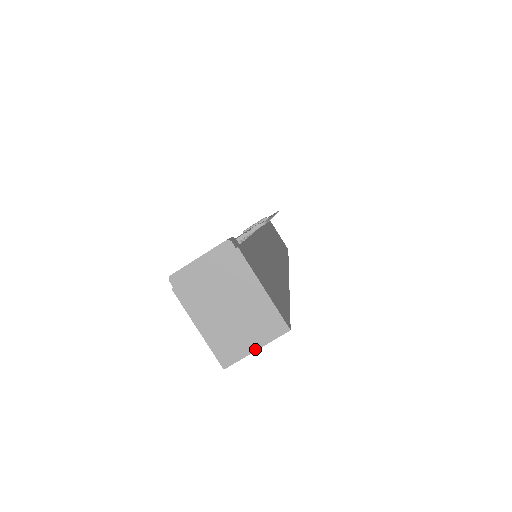
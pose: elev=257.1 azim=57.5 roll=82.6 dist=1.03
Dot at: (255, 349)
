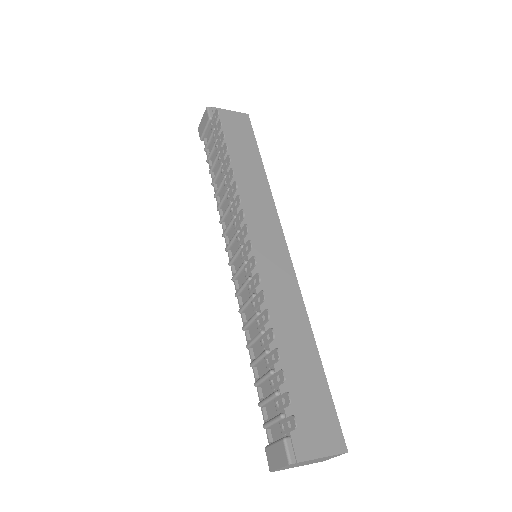
Dot at: occluded
